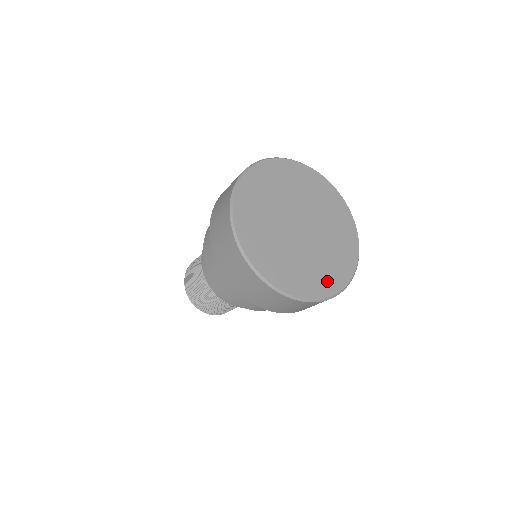
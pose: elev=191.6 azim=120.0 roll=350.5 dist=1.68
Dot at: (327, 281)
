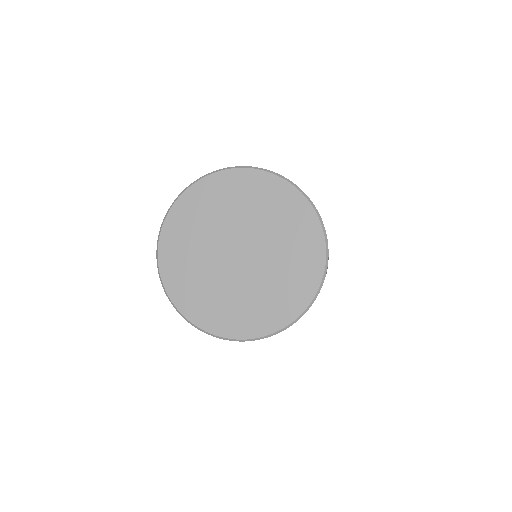
Dot at: (260, 319)
